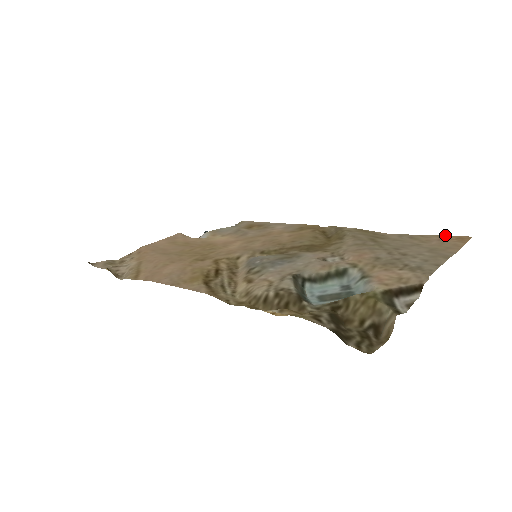
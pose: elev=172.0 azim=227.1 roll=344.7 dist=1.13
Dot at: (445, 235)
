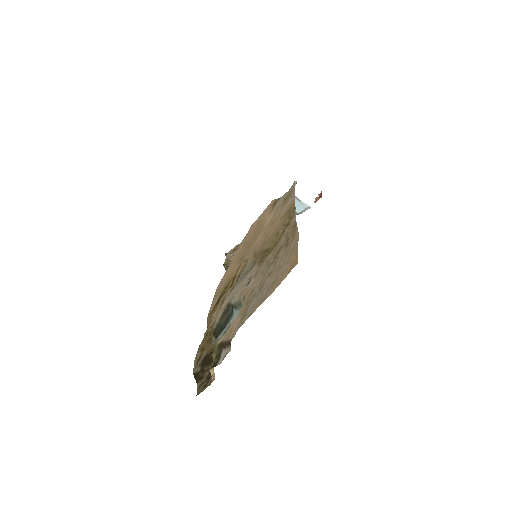
Dot at: (297, 253)
